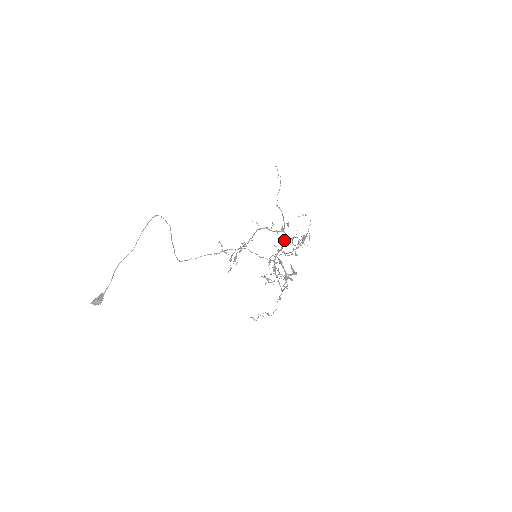
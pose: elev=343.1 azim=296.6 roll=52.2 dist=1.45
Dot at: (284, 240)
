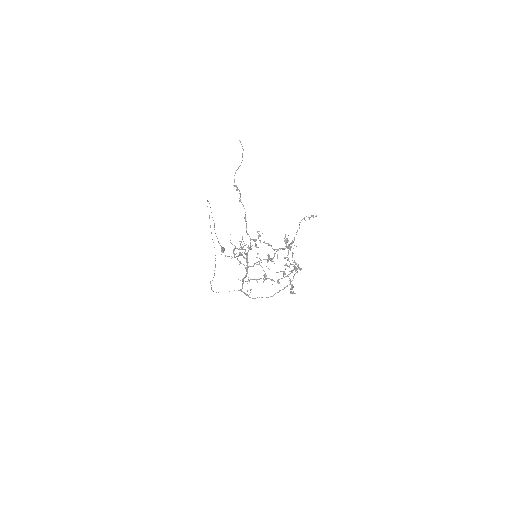
Dot at: (246, 269)
